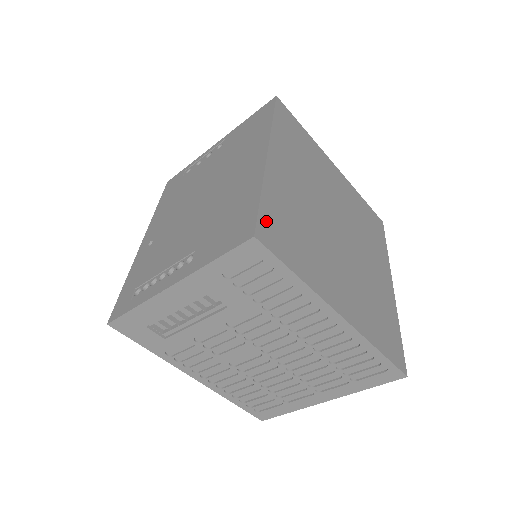
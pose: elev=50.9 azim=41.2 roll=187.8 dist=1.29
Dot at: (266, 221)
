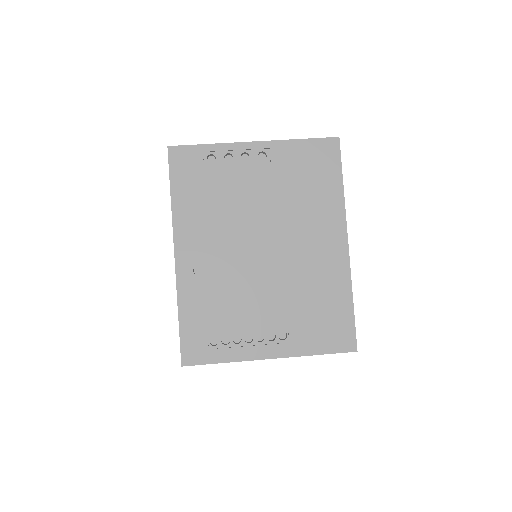
Dot at: occluded
